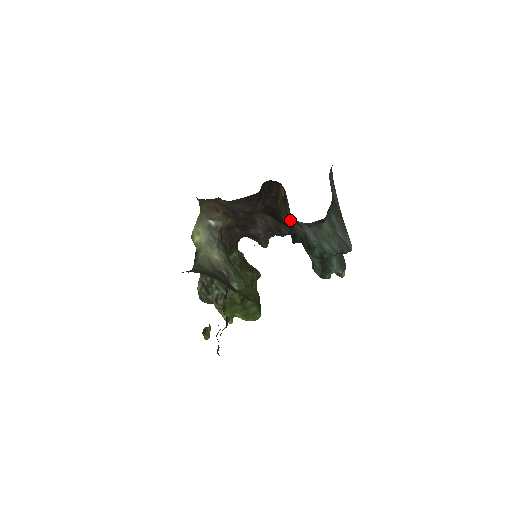
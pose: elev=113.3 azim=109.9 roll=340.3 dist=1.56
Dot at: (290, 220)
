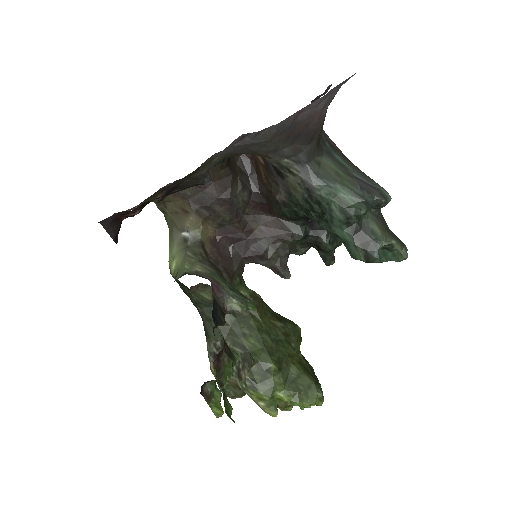
Dot at: (282, 186)
